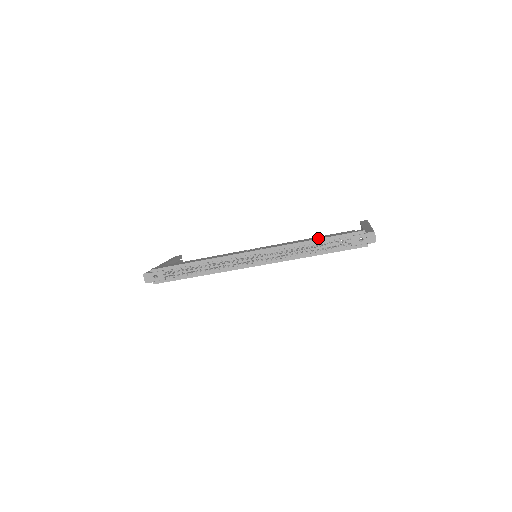
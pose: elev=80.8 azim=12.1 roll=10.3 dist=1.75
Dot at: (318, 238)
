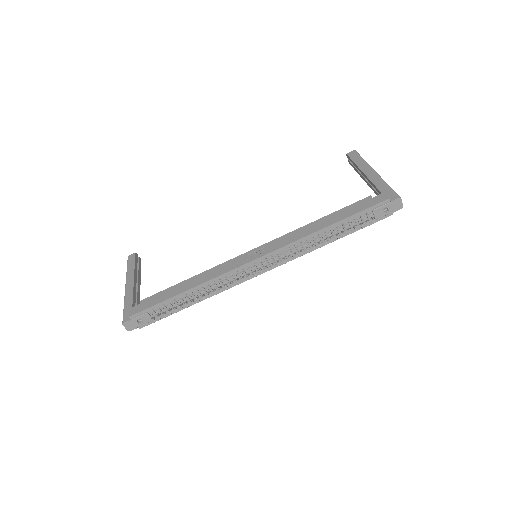
Dot at: (334, 222)
